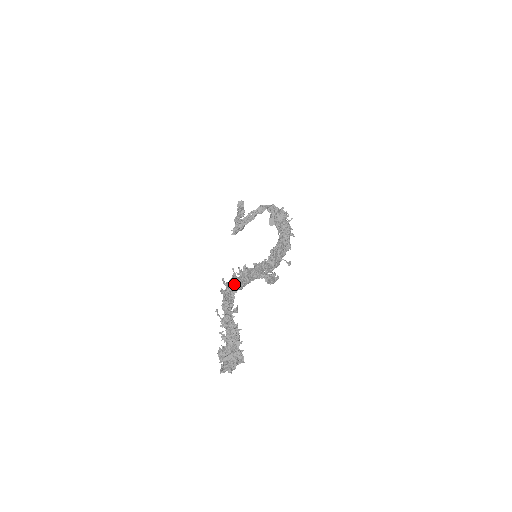
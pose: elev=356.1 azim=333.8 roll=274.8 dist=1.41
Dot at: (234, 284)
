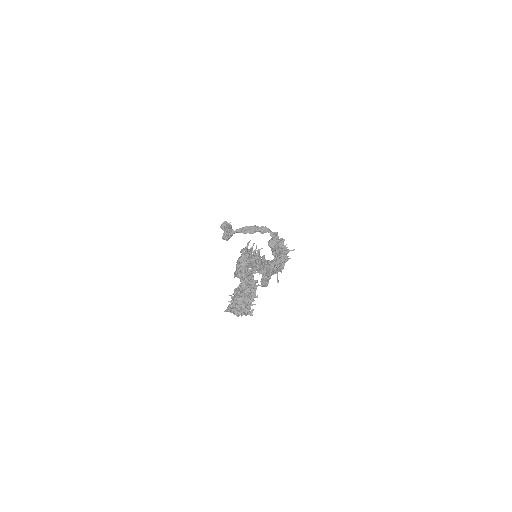
Dot at: occluded
